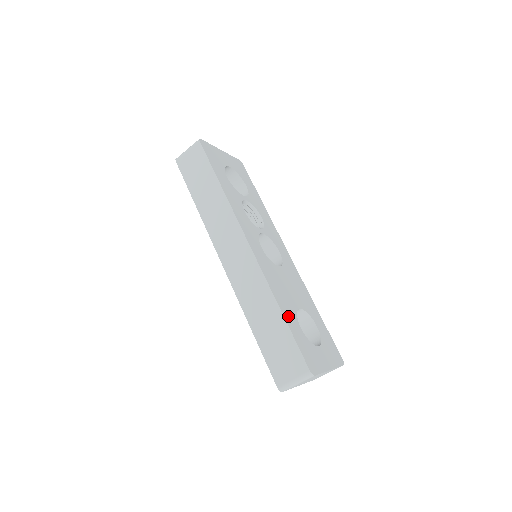
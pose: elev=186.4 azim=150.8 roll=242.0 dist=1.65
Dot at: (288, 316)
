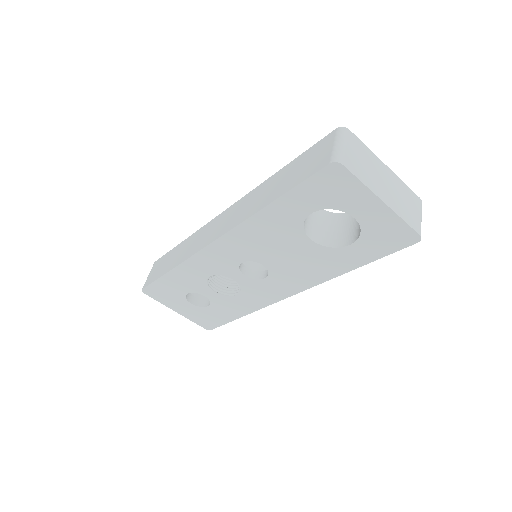
Dot at: occluded
